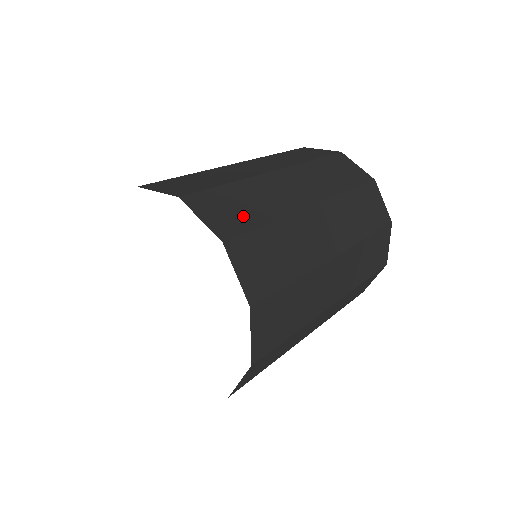
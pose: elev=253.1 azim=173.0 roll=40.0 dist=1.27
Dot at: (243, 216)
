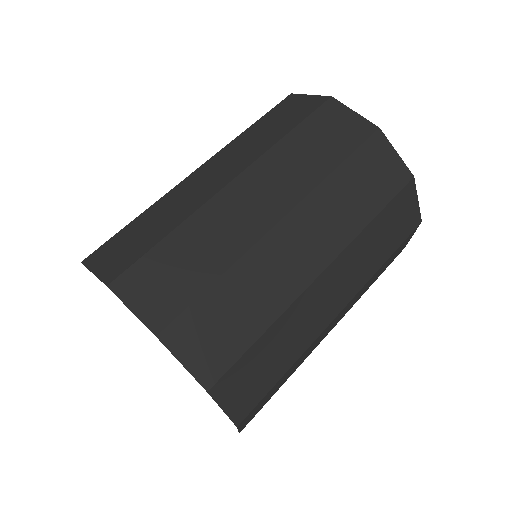
Dot at: occluded
